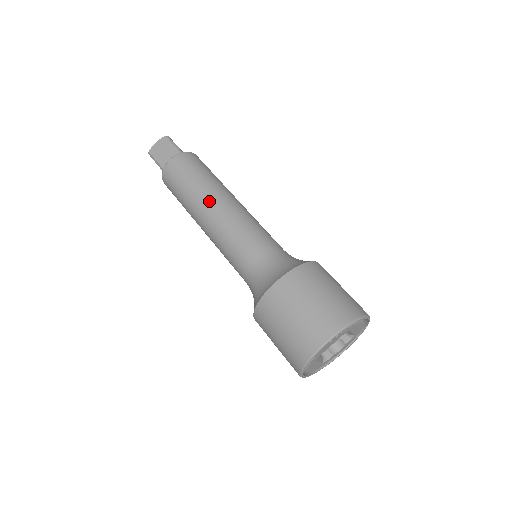
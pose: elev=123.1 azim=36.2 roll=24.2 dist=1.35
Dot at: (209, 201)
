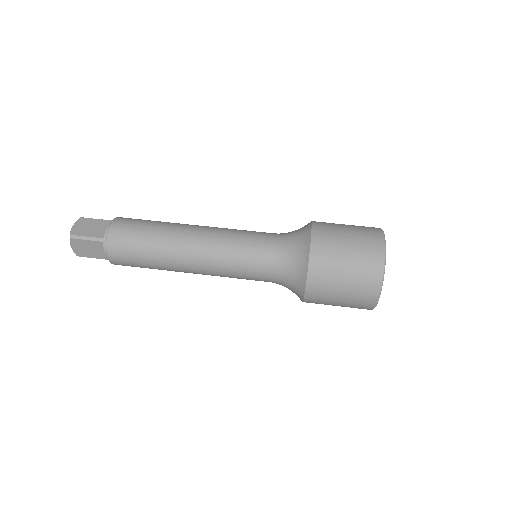
Dot at: (182, 265)
